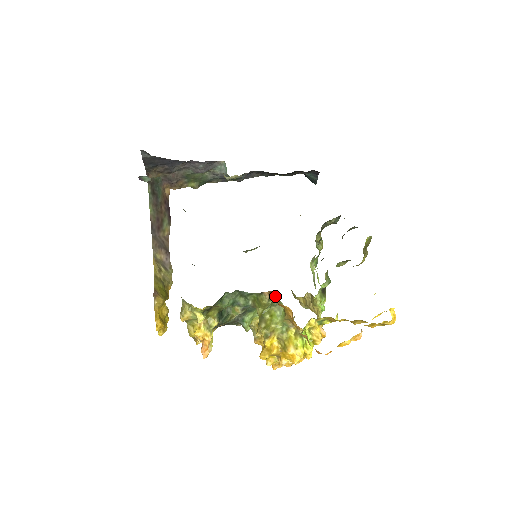
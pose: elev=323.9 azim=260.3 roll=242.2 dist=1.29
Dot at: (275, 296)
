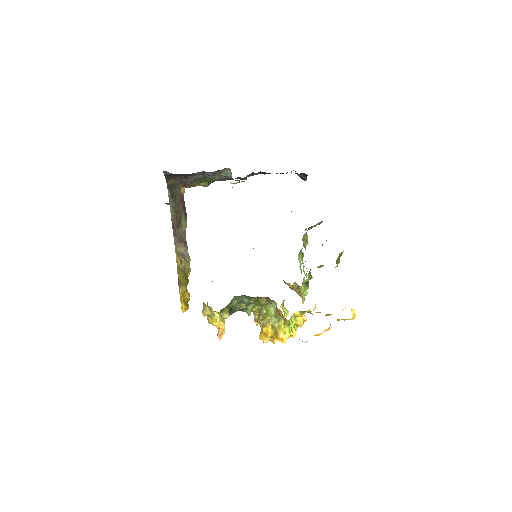
Dot at: (270, 300)
